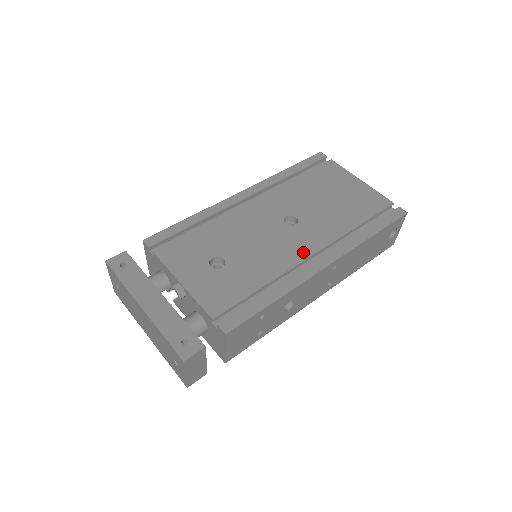
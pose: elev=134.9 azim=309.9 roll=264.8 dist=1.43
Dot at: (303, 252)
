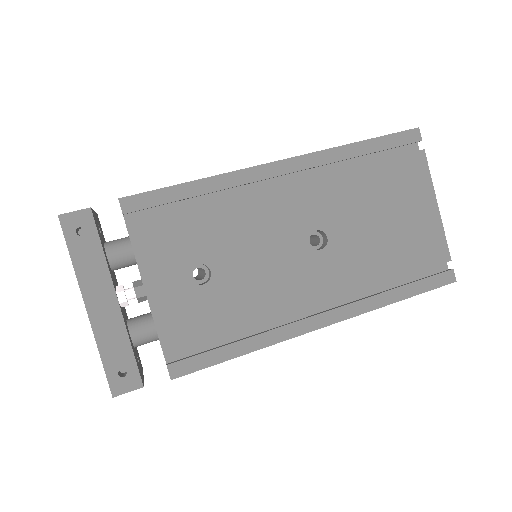
Dot at: (308, 296)
